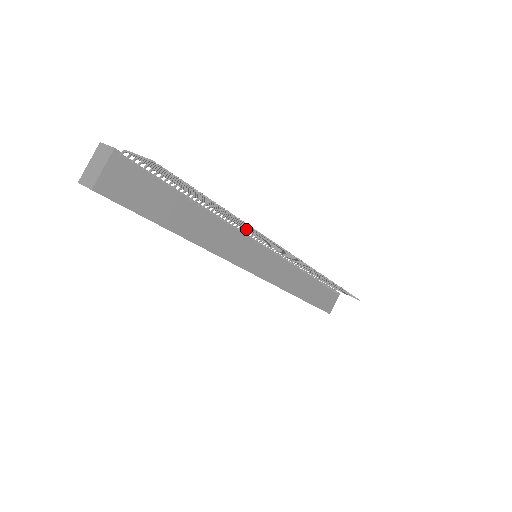
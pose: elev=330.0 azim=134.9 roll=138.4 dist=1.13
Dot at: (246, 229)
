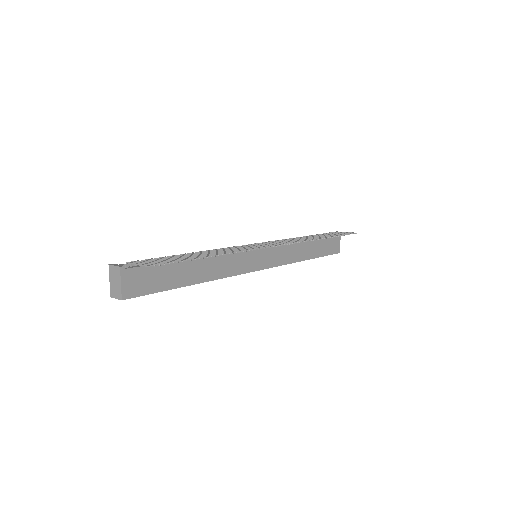
Dot at: occluded
